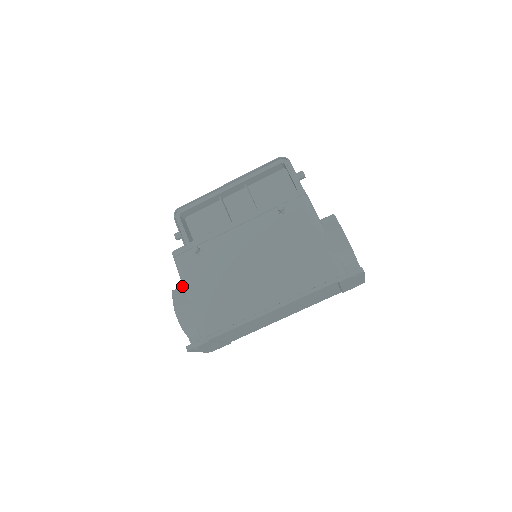
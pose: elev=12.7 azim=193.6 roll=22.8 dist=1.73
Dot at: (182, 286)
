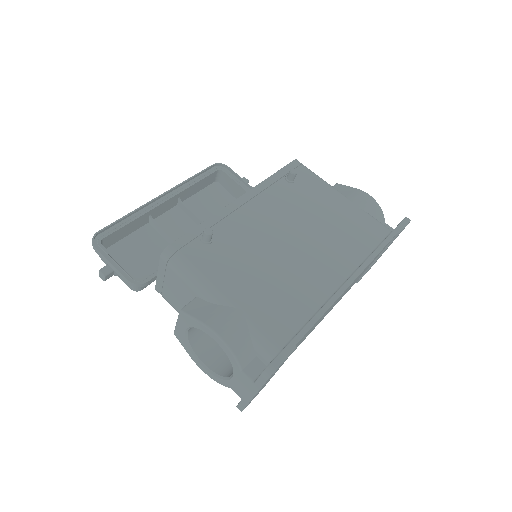
Dot at: (195, 298)
